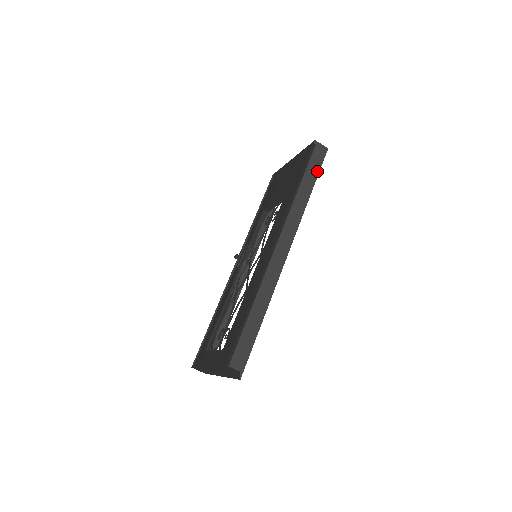
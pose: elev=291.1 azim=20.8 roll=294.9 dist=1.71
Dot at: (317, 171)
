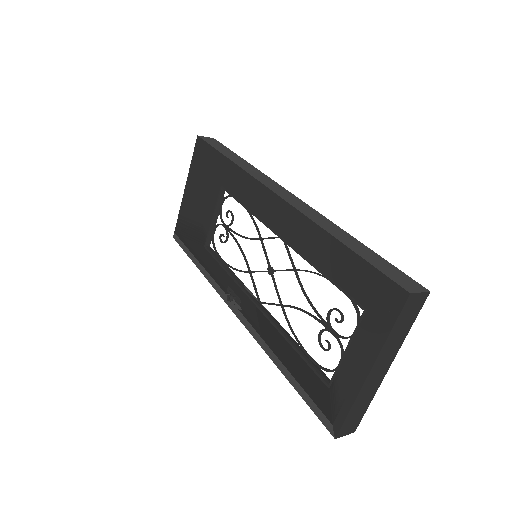
Dot at: (227, 149)
